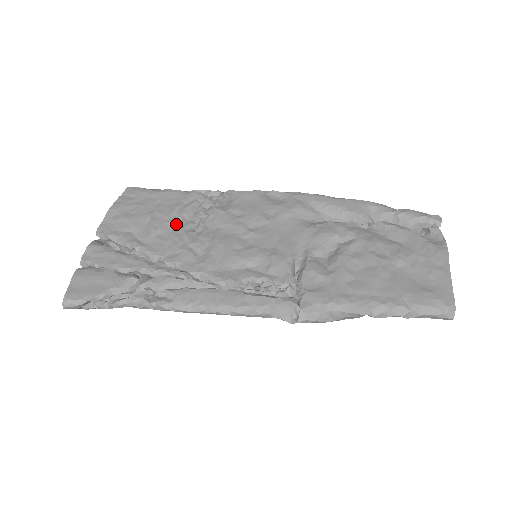
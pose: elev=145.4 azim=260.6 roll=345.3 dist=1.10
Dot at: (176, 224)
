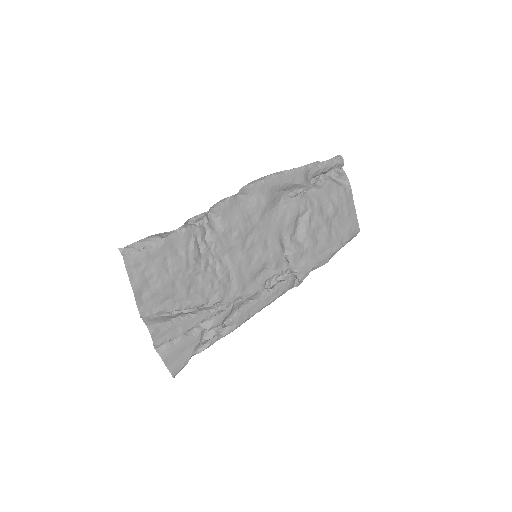
Dot at: (197, 271)
